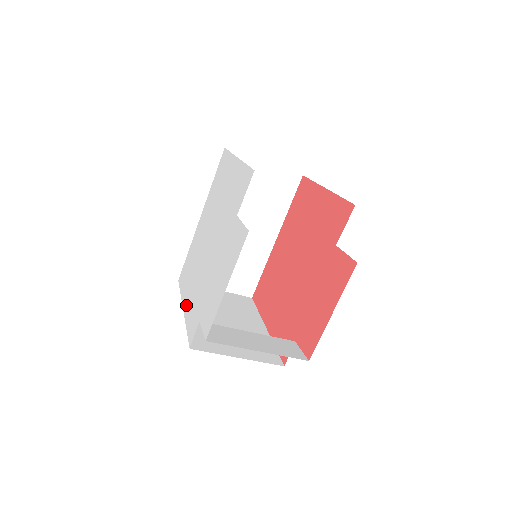
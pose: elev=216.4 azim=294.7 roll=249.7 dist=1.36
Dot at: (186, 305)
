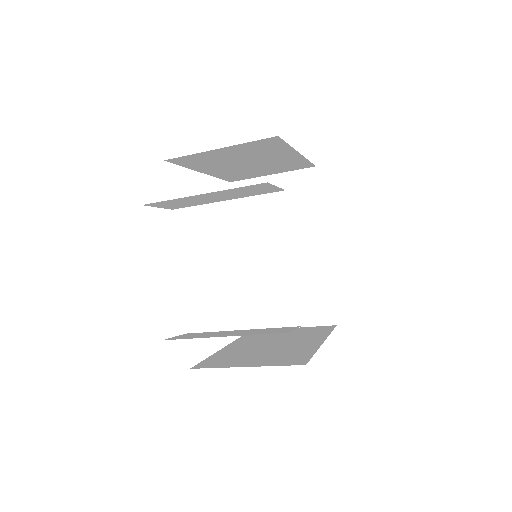
Dot at: occluded
